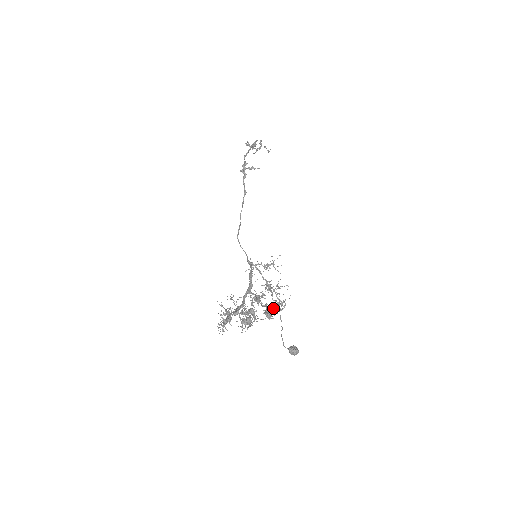
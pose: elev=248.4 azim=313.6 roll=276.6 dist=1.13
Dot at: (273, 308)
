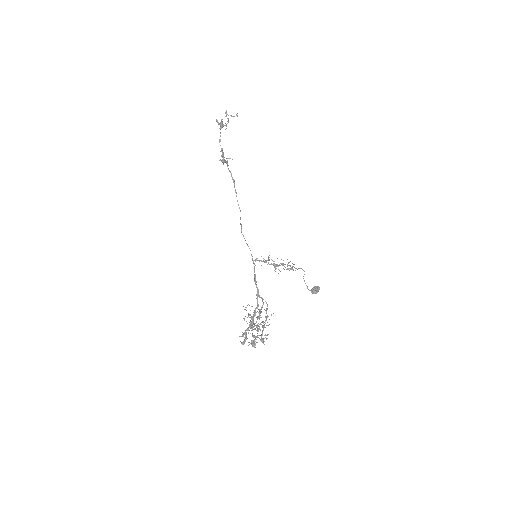
Dot at: (289, 270)
